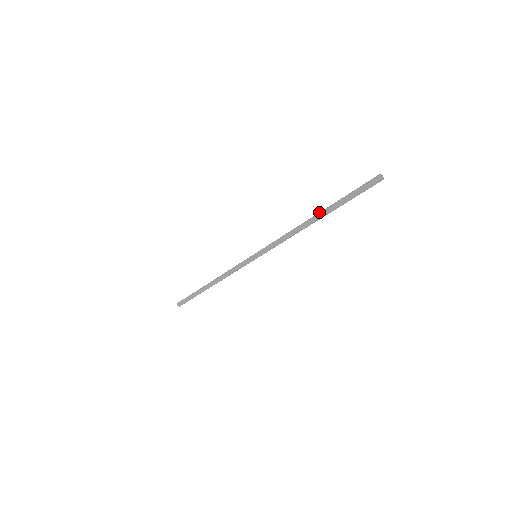
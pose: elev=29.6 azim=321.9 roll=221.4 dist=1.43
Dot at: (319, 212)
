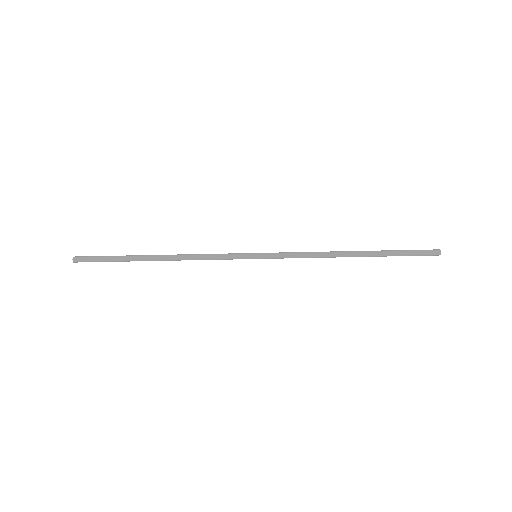
Dot at: (364, 251)
